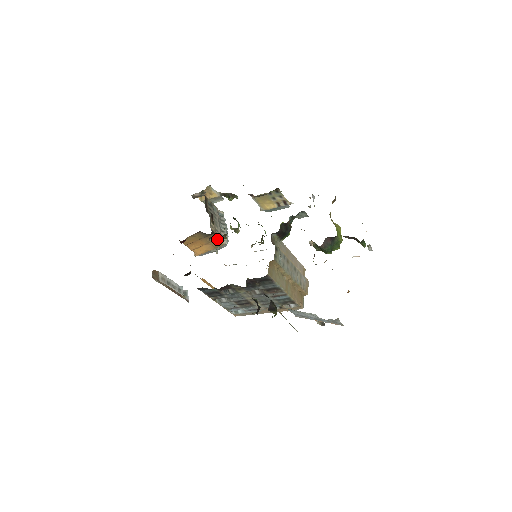
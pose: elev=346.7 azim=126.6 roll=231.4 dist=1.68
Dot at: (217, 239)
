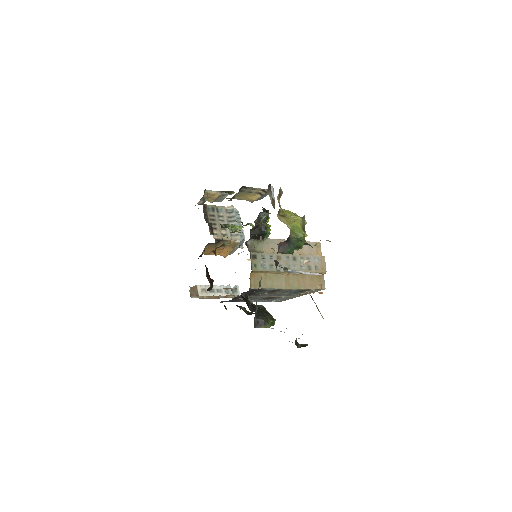
Dot at: (229, 242)
